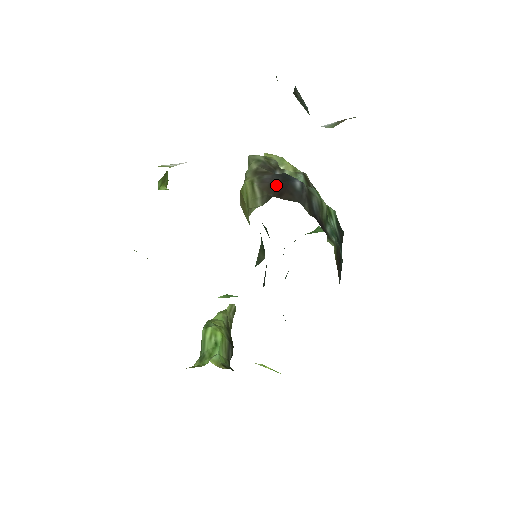
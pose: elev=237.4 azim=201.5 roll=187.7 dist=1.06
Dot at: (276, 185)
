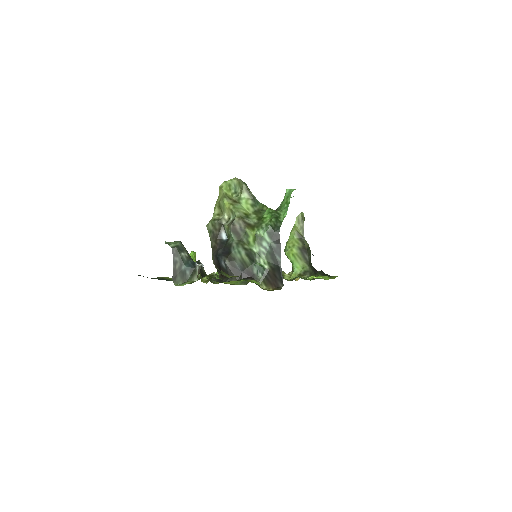
Dot at: (218, 267)
